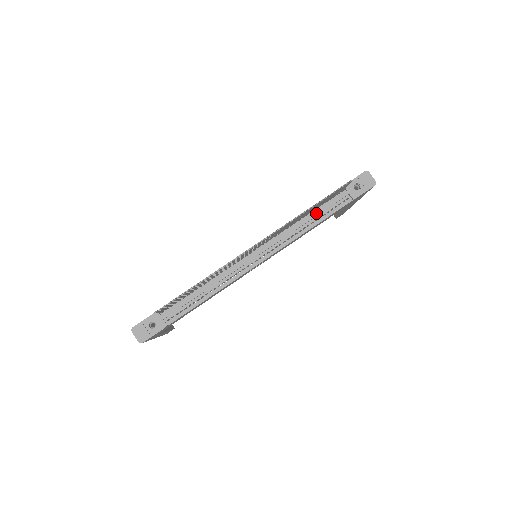
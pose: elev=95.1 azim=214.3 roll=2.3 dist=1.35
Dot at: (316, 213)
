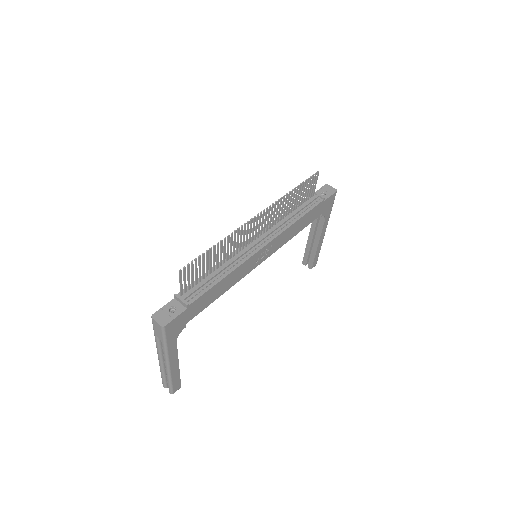
Dot at: (298, 209)
